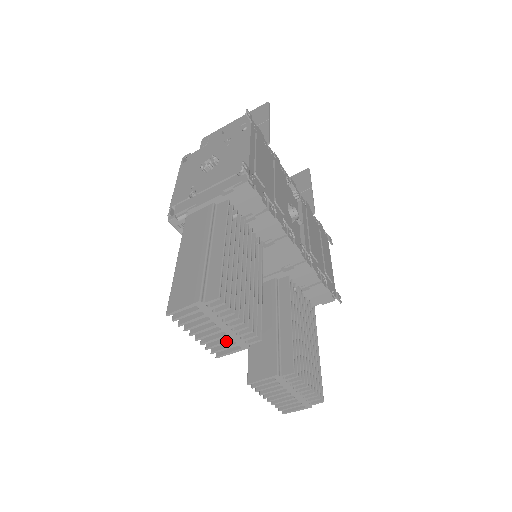
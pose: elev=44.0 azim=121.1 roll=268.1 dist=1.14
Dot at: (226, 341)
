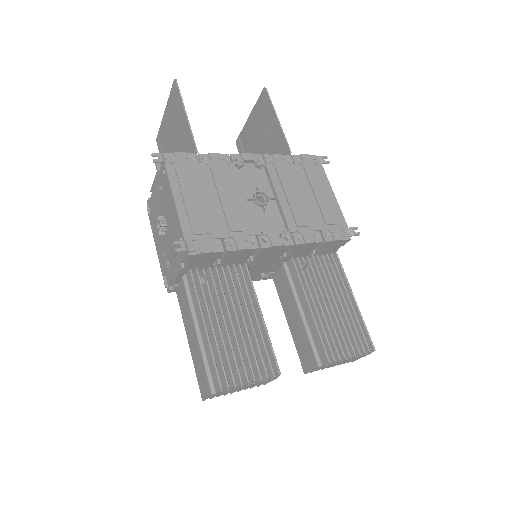
Dot at: (258, 384)
